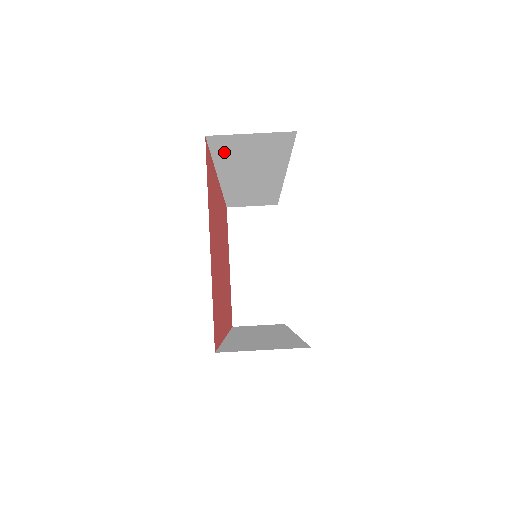
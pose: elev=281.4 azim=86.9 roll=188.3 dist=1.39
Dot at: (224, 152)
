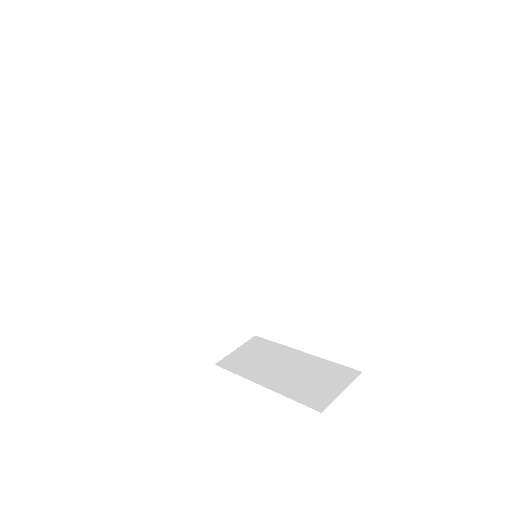
Dot at: (166, 173)
